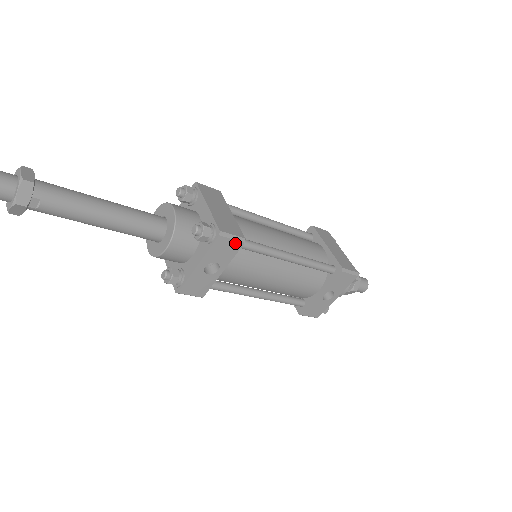
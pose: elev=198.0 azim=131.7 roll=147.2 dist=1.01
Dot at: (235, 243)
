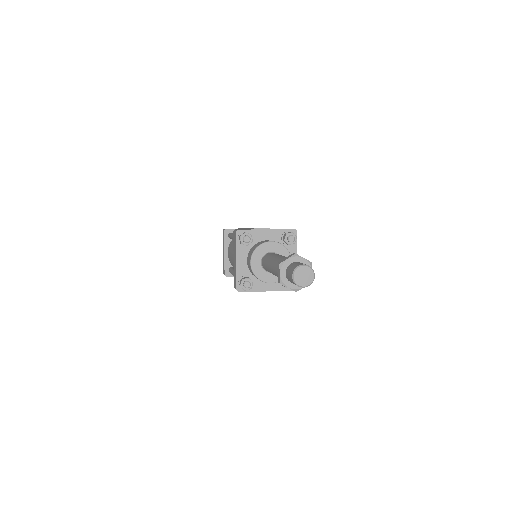
Dot at: occluded
